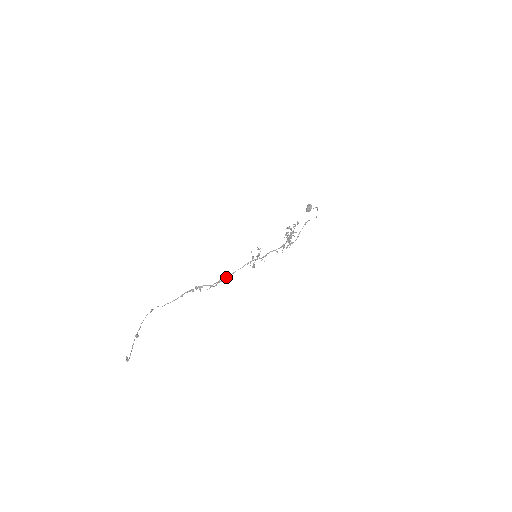
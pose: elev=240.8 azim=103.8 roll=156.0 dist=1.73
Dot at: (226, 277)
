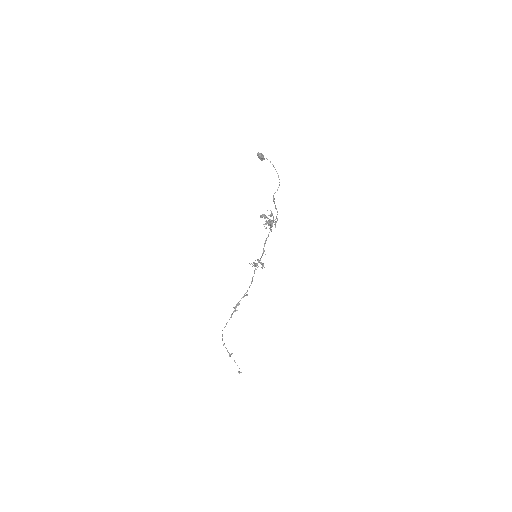
Dot at: occluded
